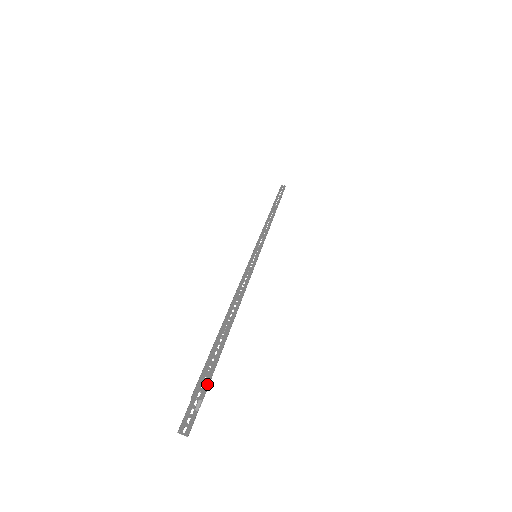
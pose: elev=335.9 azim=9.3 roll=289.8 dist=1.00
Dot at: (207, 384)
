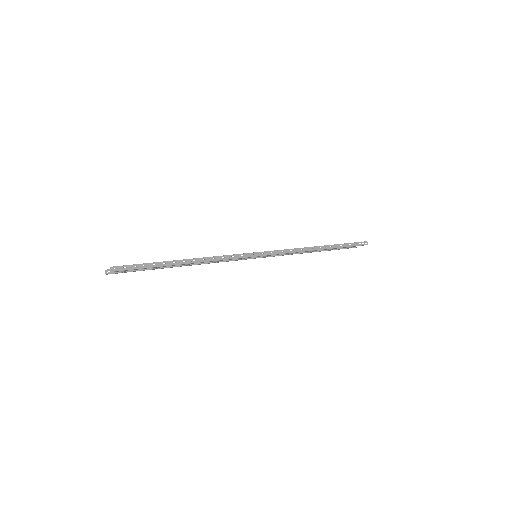
Dot at: (121, 270)
